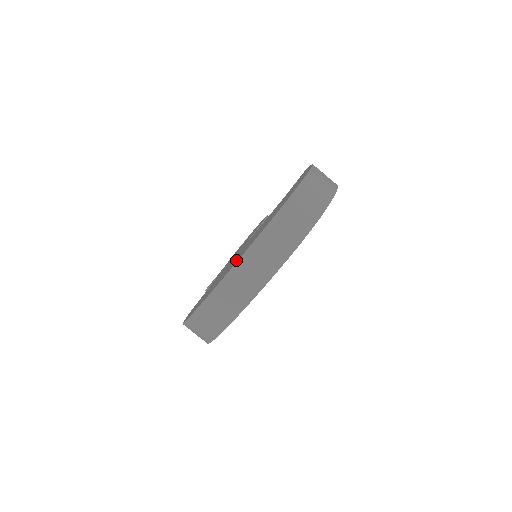
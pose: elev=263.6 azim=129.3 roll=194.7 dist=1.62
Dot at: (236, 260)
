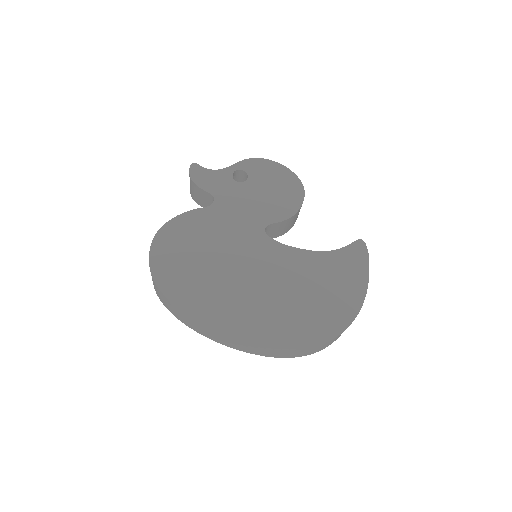
Dot at: (240, 316)
